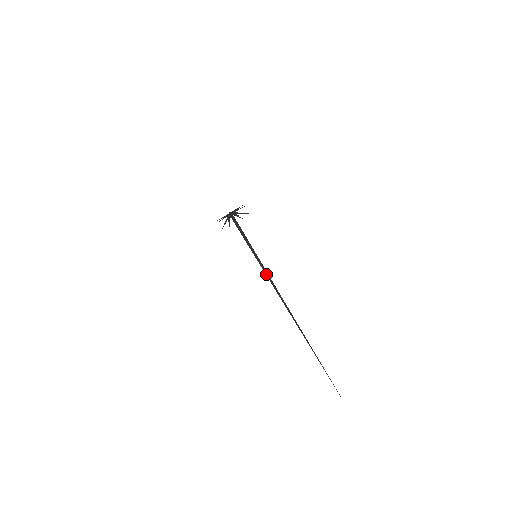
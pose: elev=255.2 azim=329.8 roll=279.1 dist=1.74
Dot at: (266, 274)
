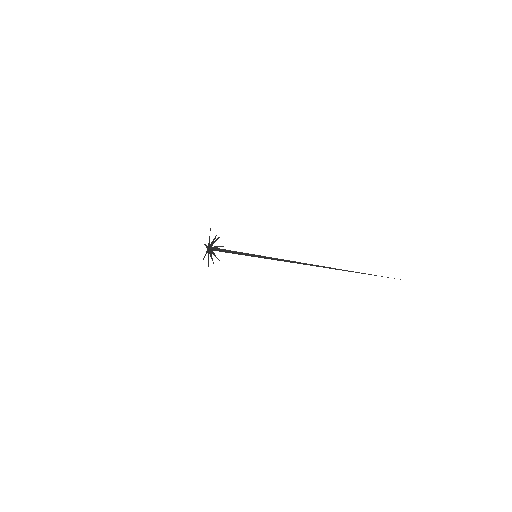
Dot at: occluded
